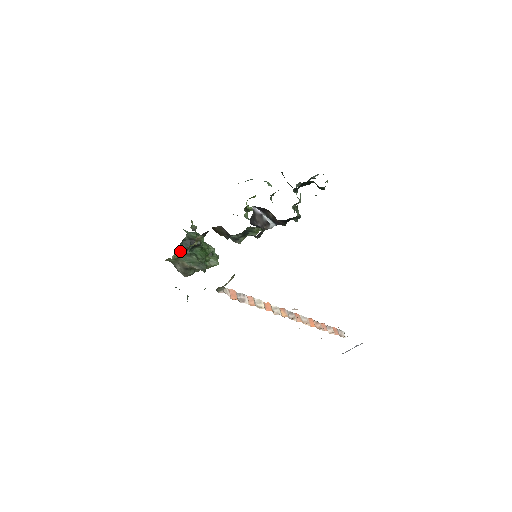
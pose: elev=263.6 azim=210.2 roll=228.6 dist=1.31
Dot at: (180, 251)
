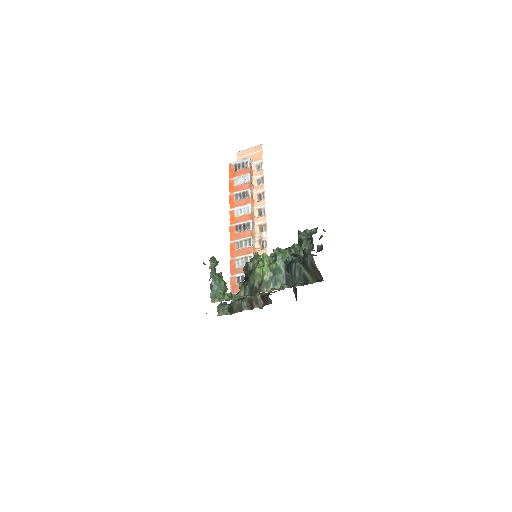
Dot at: occluded
